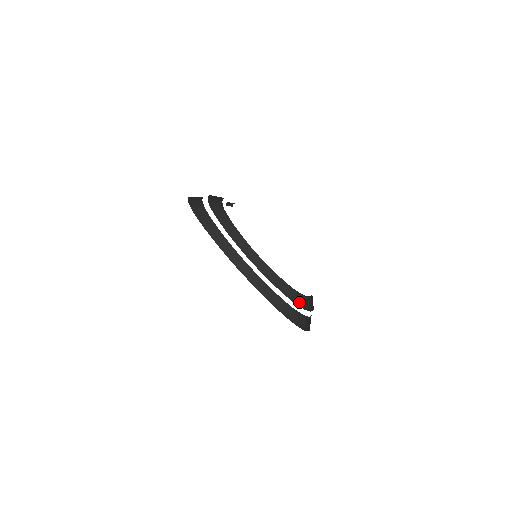
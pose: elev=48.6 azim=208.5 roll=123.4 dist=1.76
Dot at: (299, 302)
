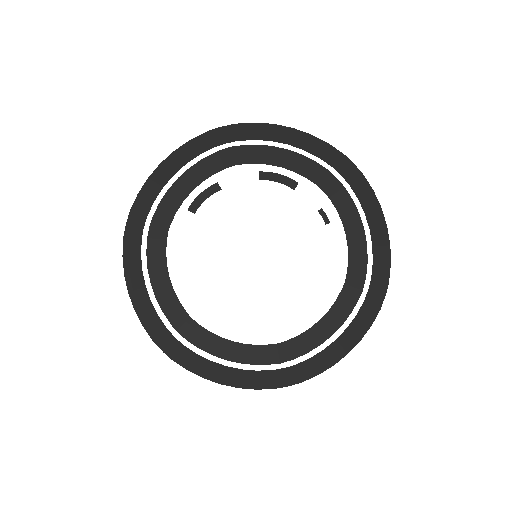
Dot at: (302, 348)
